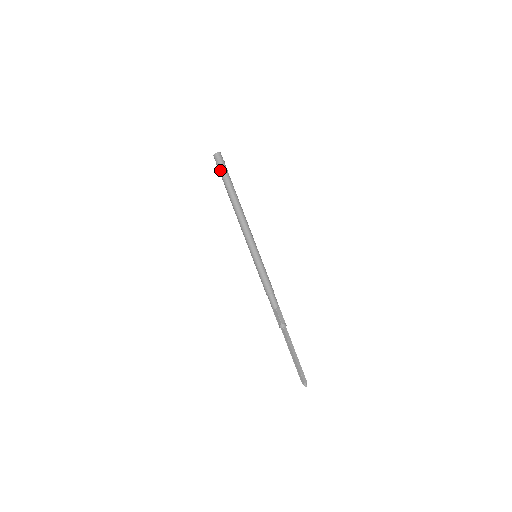
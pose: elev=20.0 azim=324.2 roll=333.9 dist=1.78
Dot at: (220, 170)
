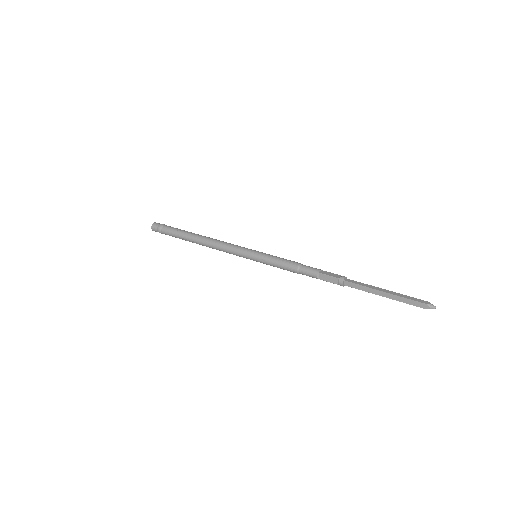
Dot at: (165, 232)
